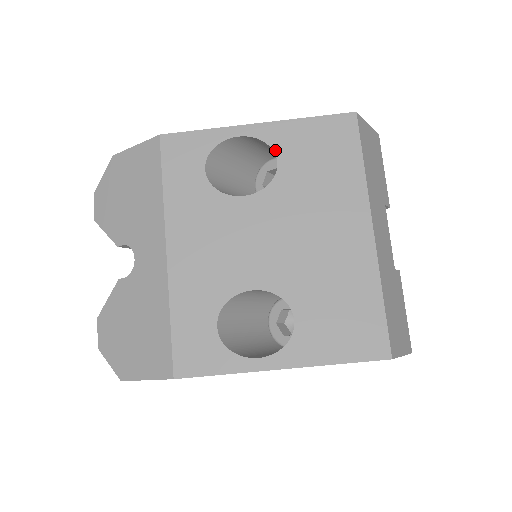
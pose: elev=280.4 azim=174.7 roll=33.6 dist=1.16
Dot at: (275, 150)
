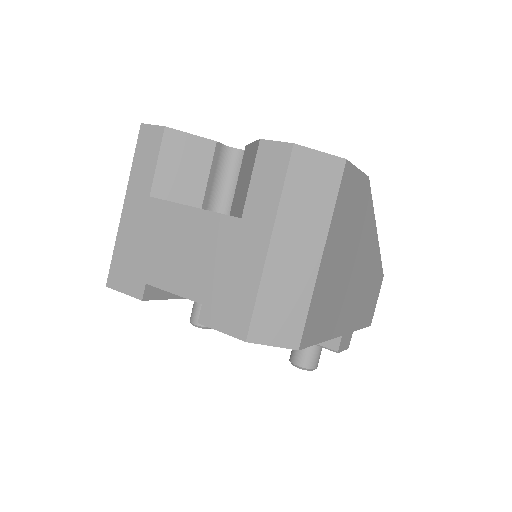
Dot at: occluded
